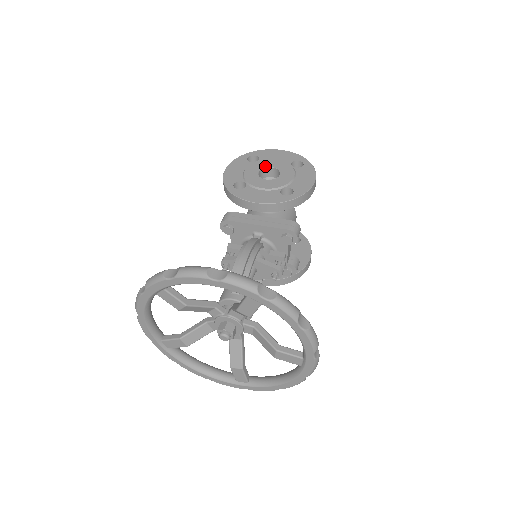
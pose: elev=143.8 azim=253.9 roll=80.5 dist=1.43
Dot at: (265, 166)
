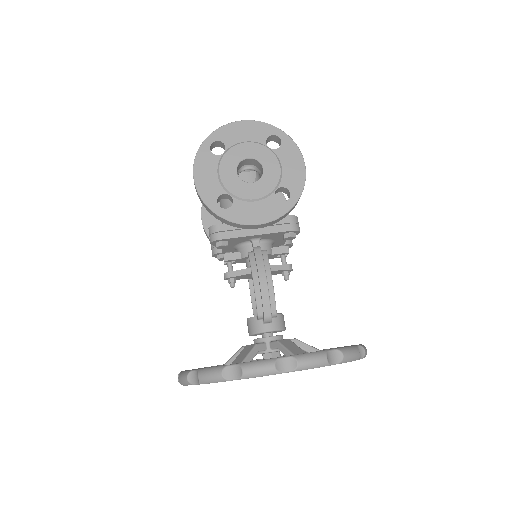
Dot at: (239, 159)
